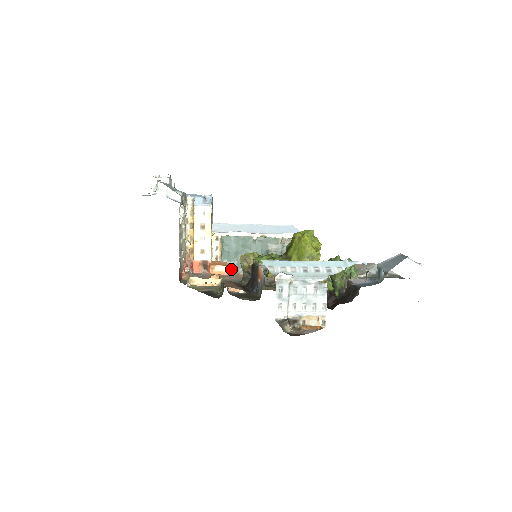
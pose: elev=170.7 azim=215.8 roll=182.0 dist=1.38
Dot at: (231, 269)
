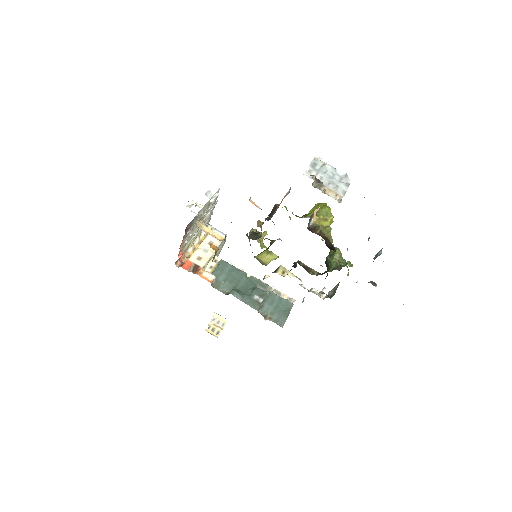
Dot at: (215, 285)
